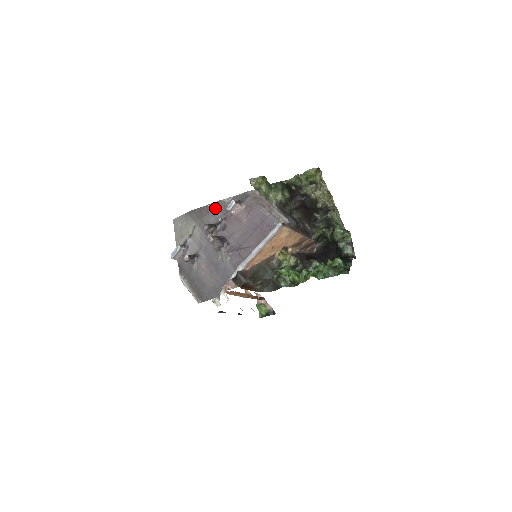
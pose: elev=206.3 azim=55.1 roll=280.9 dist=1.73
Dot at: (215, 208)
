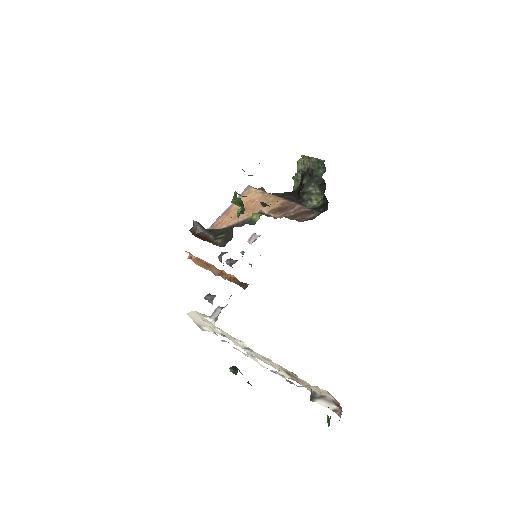
Dot at: occluded
